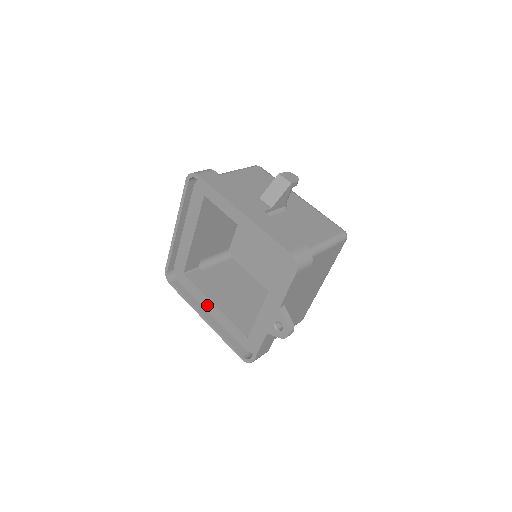
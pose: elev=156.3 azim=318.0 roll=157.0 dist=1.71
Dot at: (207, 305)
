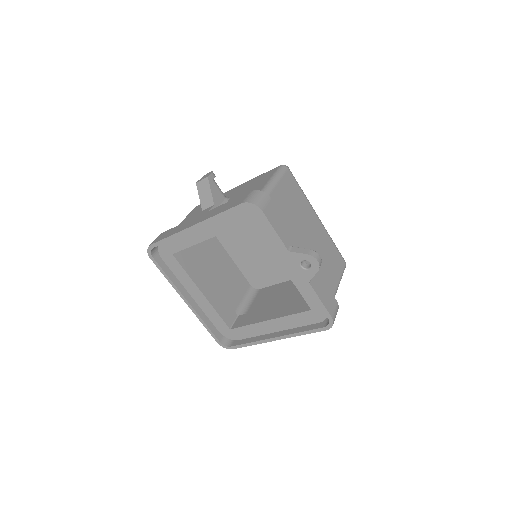
Dot at: (266, 328)
